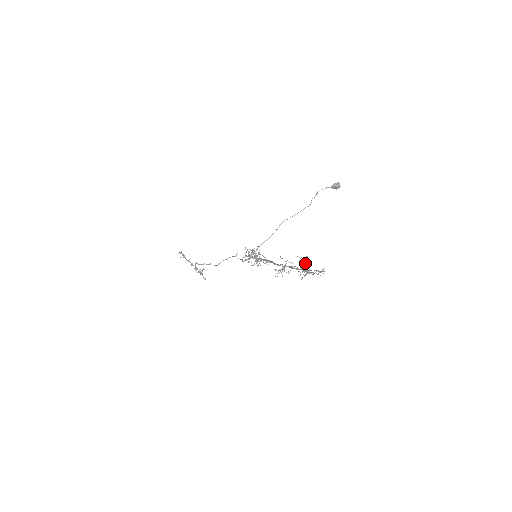
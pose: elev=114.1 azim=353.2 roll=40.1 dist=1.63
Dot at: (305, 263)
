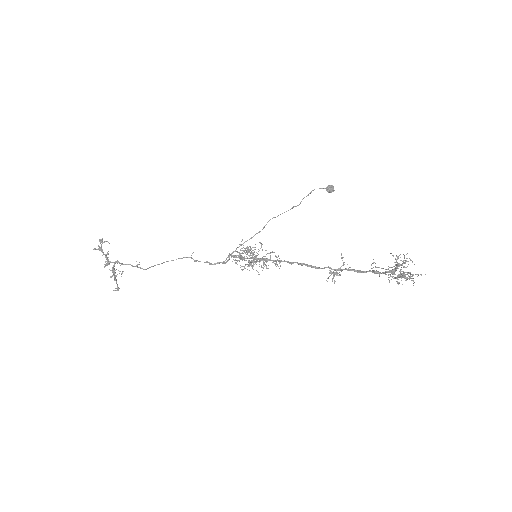
Dot at: (405, 263)
